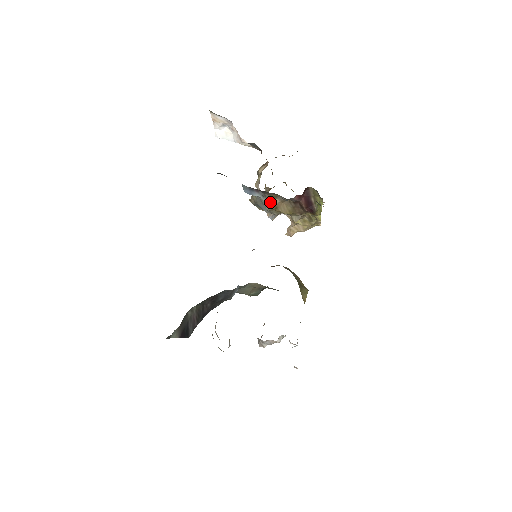
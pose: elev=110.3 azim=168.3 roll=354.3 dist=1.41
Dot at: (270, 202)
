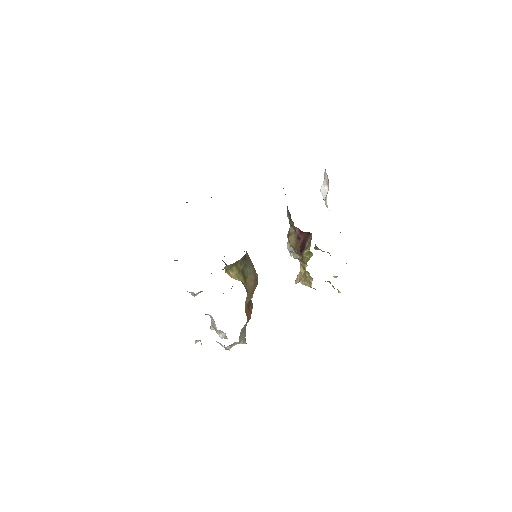
Dot at: (290, 228)
